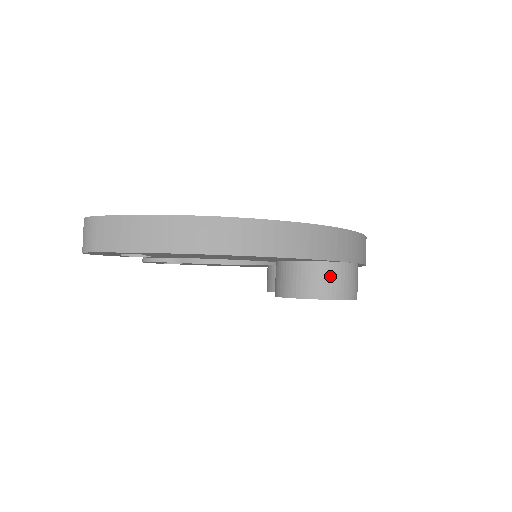
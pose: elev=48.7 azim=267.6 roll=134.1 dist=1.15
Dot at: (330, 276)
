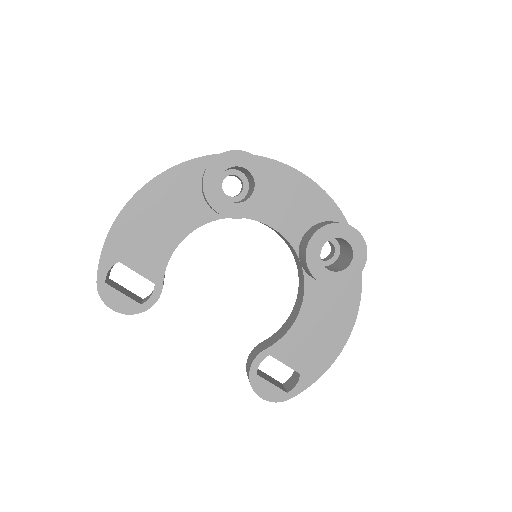
Dot at: occluded
